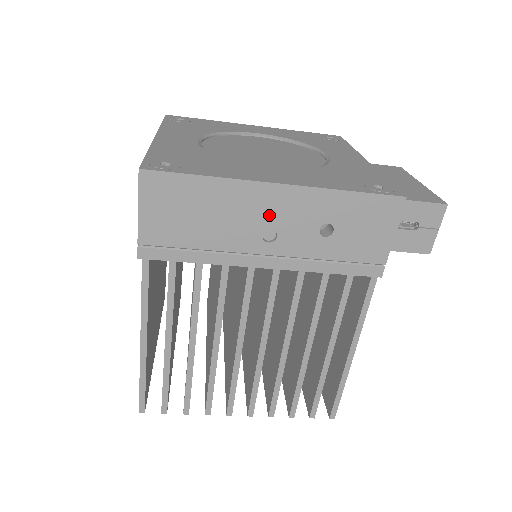
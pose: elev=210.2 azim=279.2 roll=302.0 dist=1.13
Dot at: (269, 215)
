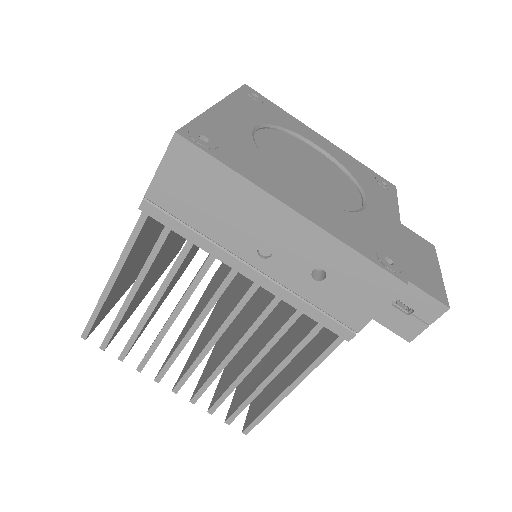
Dot at: (273, 234)
